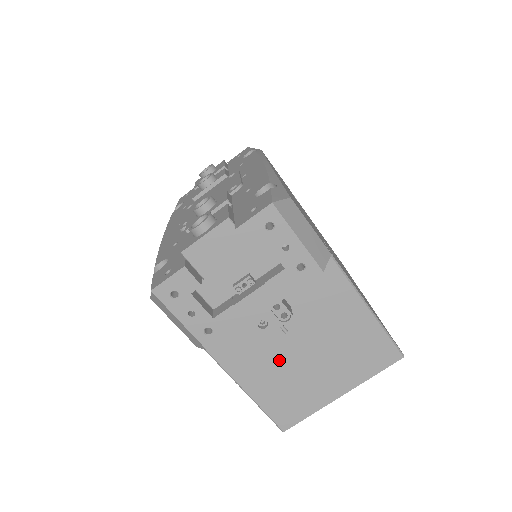
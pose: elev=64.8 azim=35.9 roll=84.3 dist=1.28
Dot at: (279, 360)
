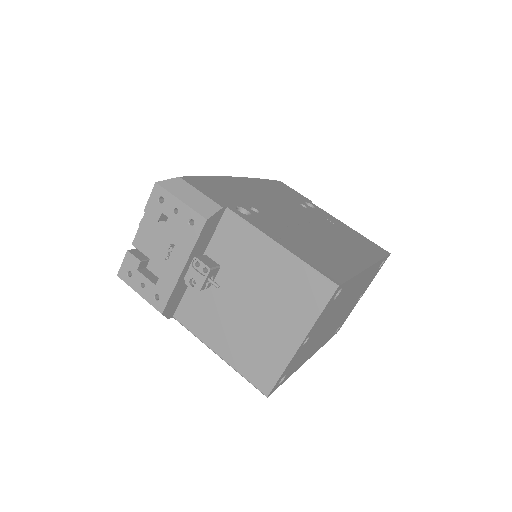
Dot at: (232, 319)
